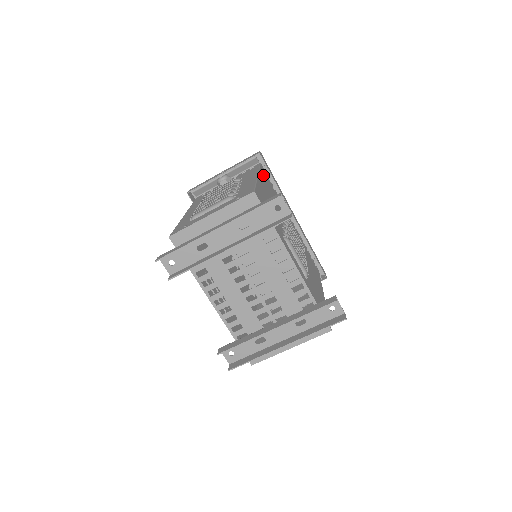
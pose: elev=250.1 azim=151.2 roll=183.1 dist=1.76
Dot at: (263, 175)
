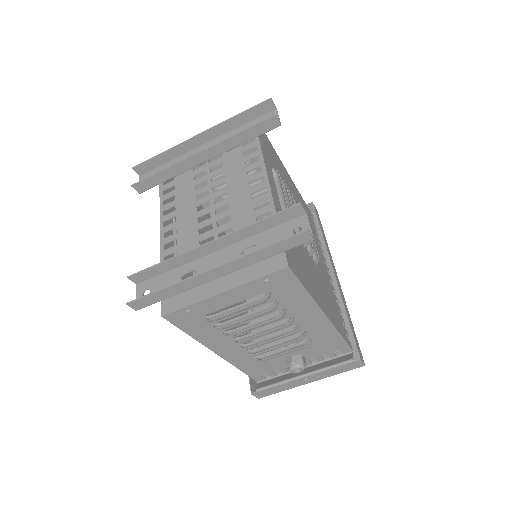
Dot at: (302, 201)
